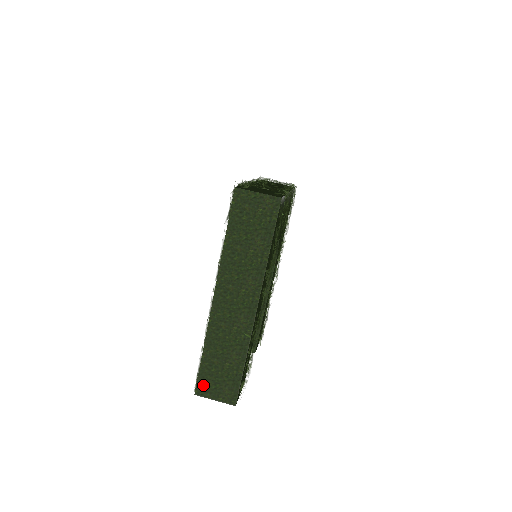
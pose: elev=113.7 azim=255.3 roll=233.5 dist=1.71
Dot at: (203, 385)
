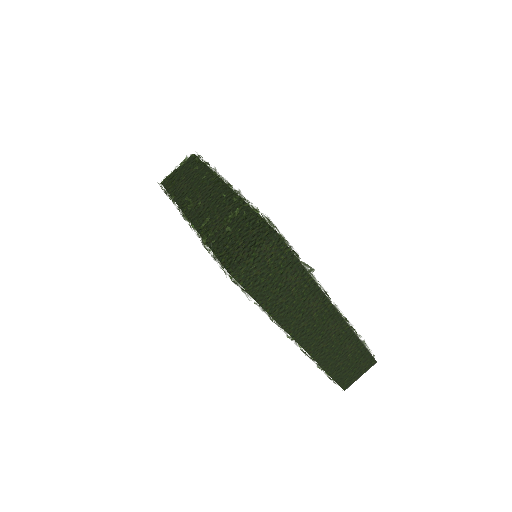
Dot at: (345, 381)
